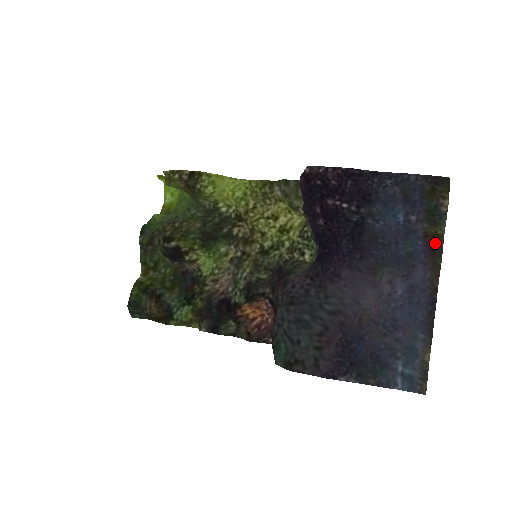
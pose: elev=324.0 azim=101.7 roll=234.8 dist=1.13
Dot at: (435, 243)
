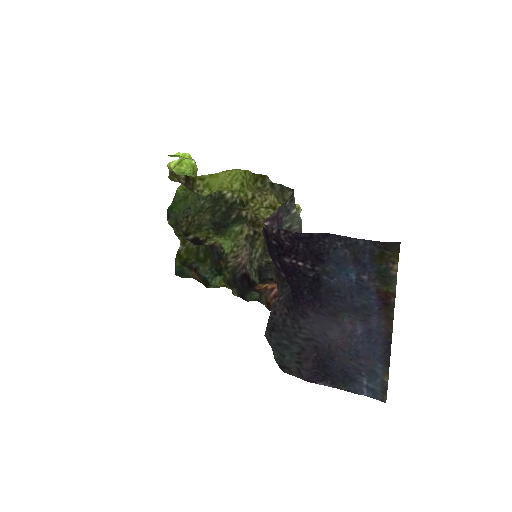
Dot at: (387, 299)
